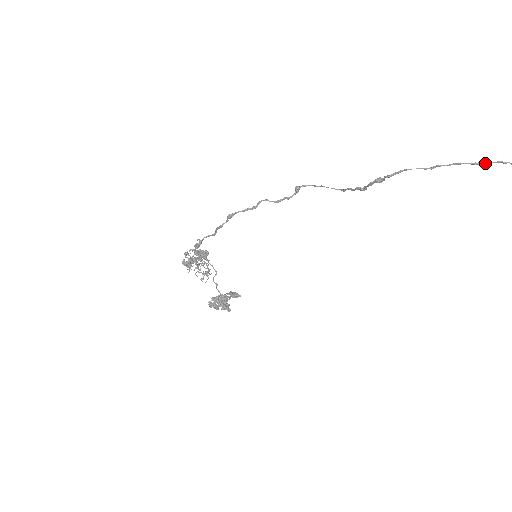
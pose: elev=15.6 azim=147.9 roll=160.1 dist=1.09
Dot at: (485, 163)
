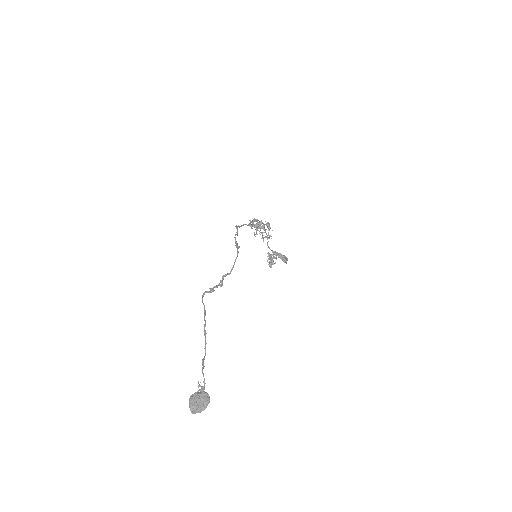
Dot at: (205, 338)
